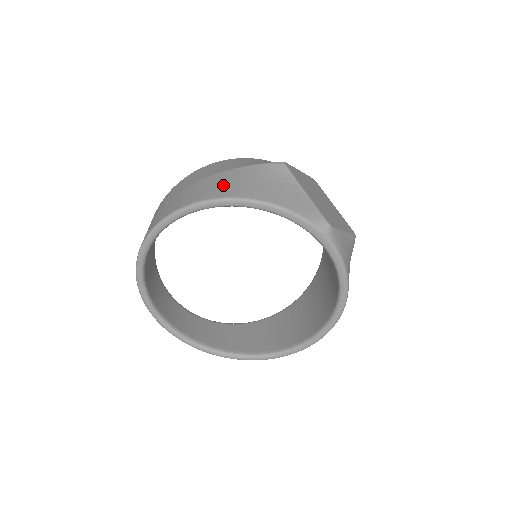
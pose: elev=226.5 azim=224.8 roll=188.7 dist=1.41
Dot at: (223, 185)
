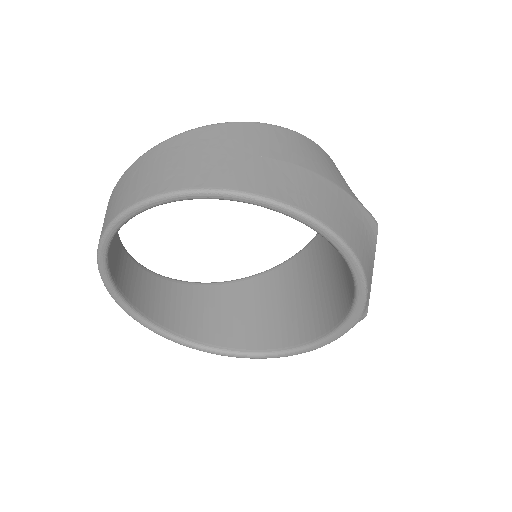
Dot at: (342, 215)
